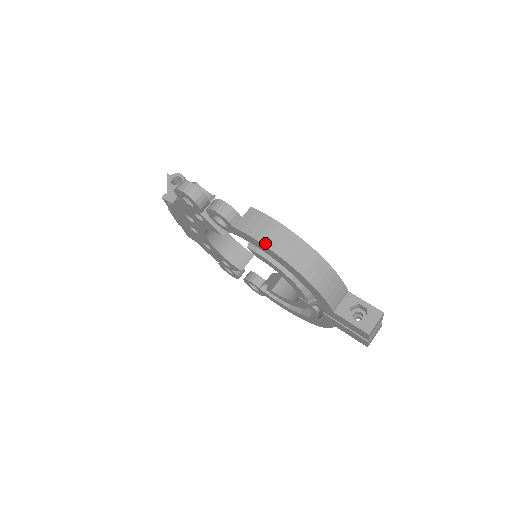
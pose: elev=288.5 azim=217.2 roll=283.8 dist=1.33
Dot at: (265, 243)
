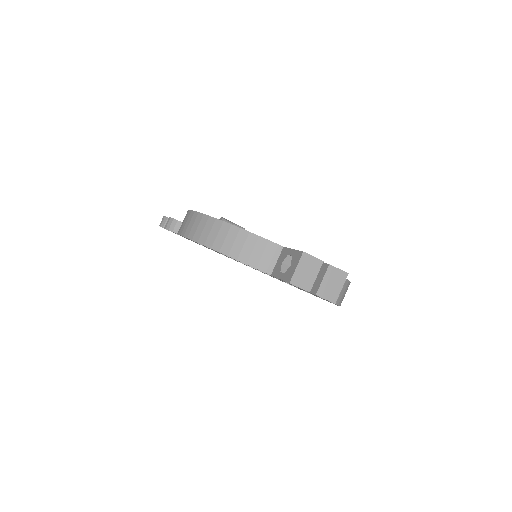
Dot at: (184, 234)
